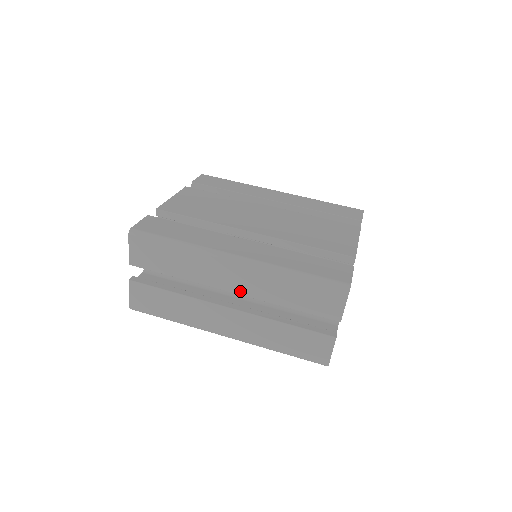
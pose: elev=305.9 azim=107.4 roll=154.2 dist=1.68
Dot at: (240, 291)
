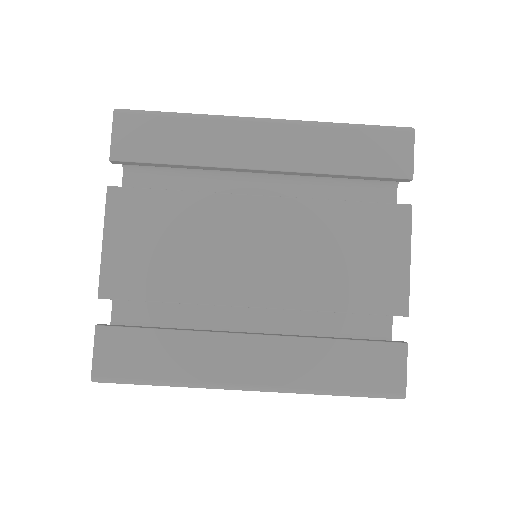
Dot at: occluded
